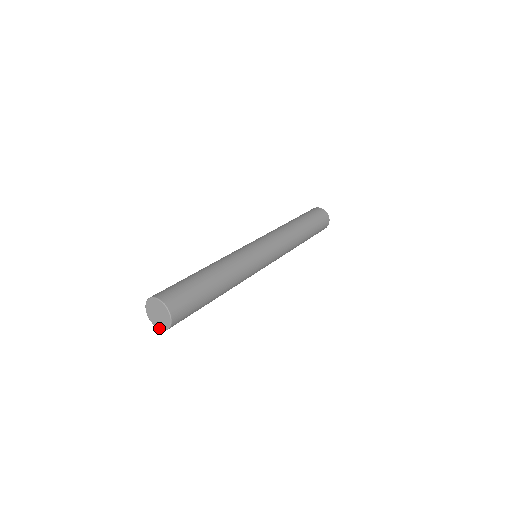
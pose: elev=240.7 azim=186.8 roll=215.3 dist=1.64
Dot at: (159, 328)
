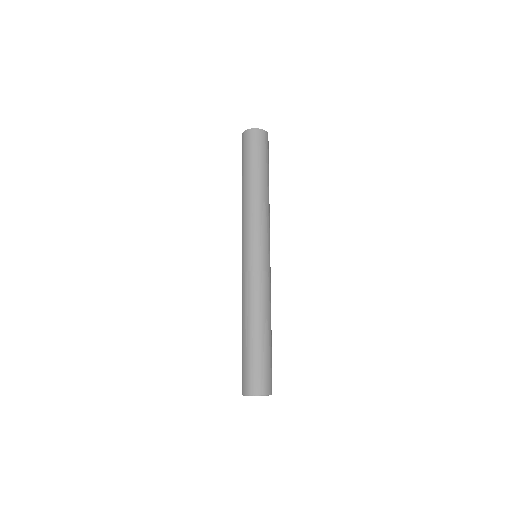
Dot at: occluded
